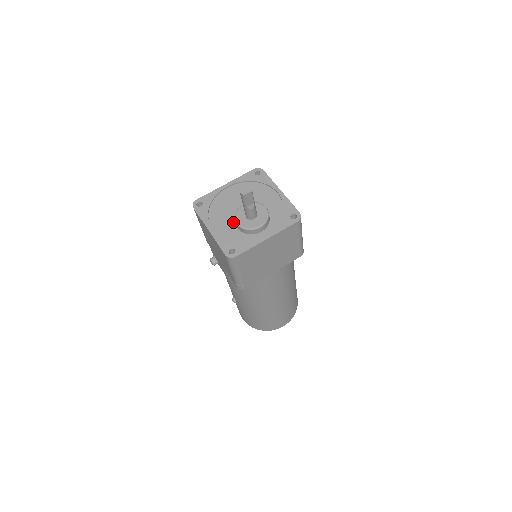
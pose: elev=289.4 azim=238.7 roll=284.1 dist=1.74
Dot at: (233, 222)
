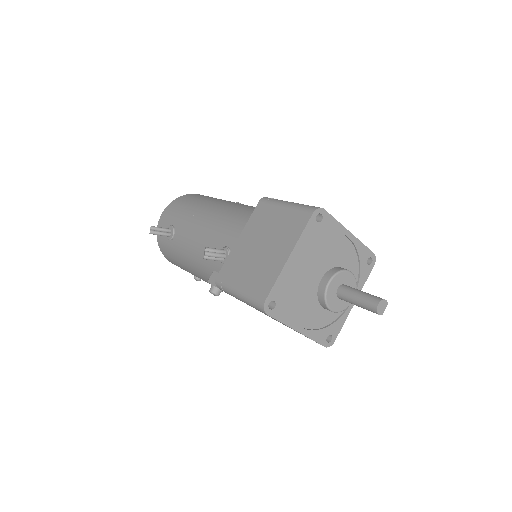
Dot at: (317, 304)
